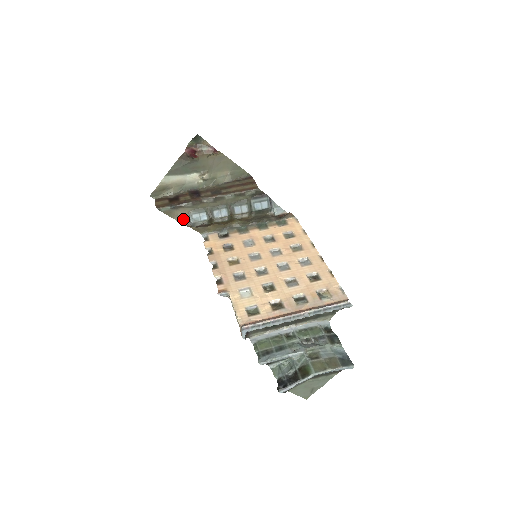
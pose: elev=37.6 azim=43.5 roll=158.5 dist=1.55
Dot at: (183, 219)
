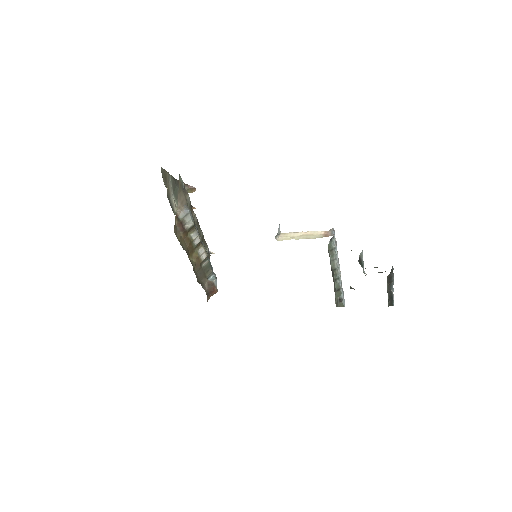
Dot at: (180, 203)
